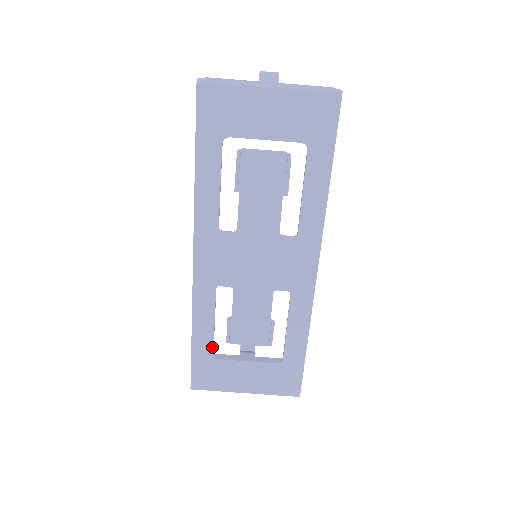
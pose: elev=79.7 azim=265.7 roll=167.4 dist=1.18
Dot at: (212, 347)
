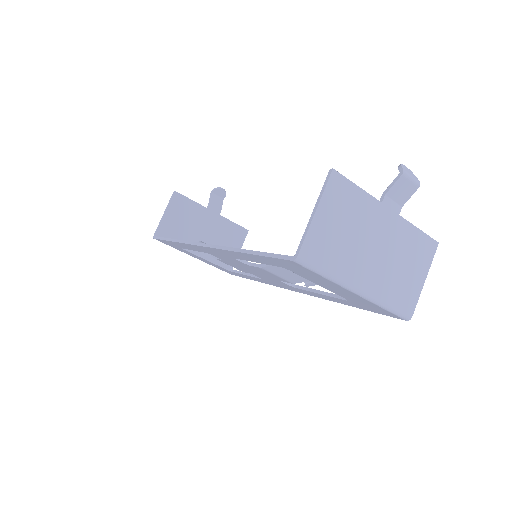
Dot at: (183, 248)
